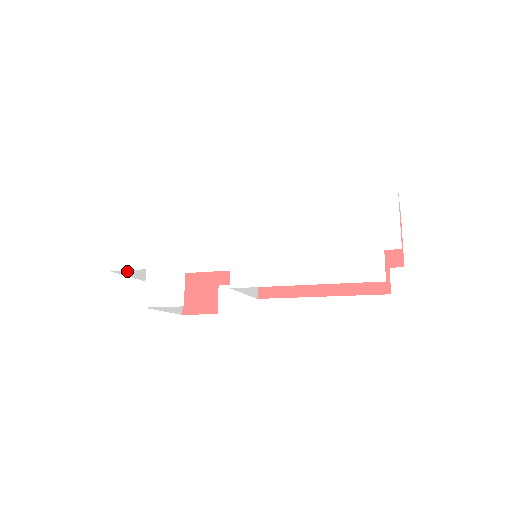
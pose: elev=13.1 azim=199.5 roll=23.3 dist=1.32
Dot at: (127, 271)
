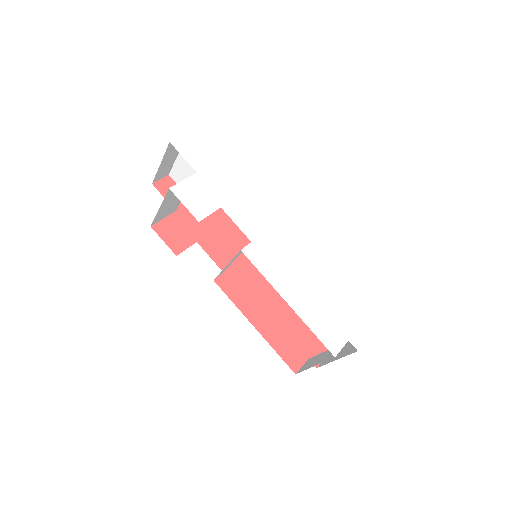
Dot at: (166, 156)
